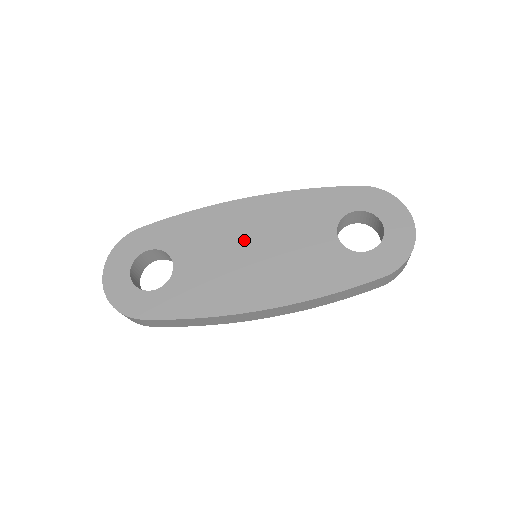
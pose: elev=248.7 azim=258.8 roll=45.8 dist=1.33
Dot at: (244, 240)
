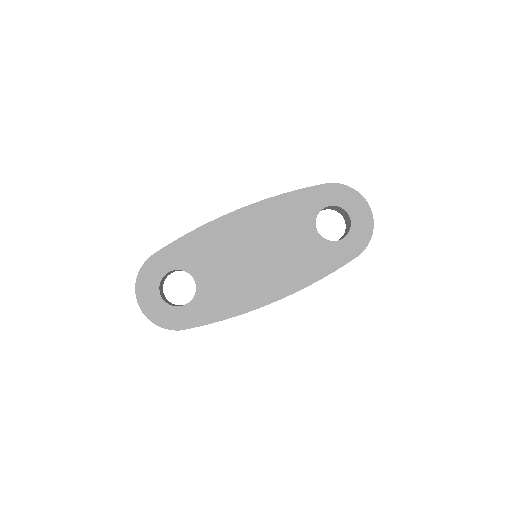
Dot at: (246, 248)
